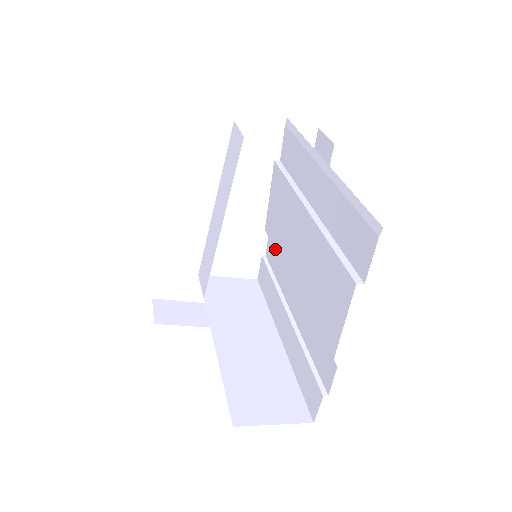
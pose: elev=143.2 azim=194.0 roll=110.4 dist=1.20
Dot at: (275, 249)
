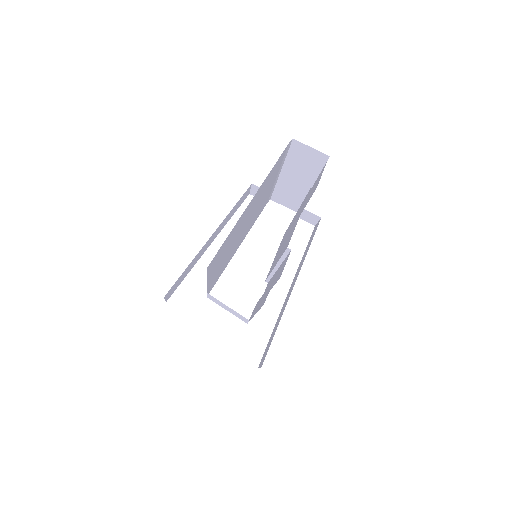
Dot at: (269, 274)
